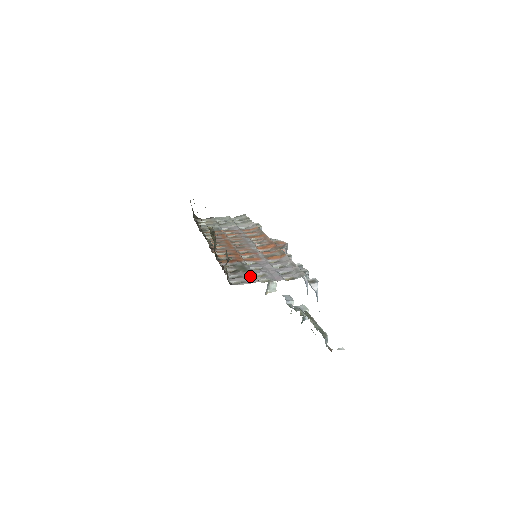
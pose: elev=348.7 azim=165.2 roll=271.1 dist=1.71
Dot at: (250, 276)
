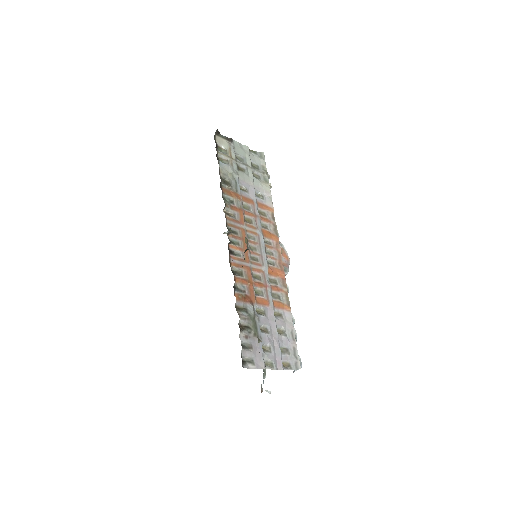
Dot at: (259, 350)
